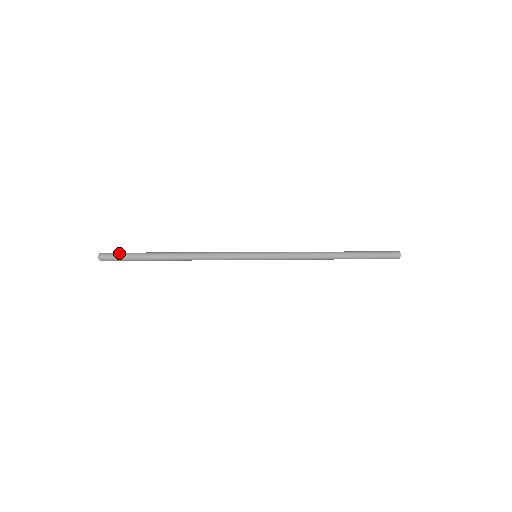
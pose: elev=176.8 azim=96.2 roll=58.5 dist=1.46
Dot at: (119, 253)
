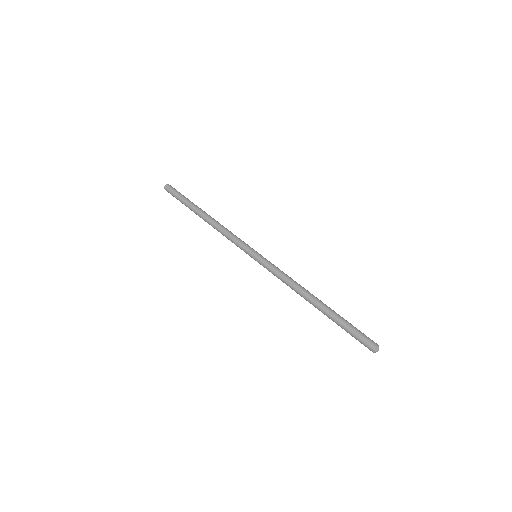
Dot at: (173, 194)
